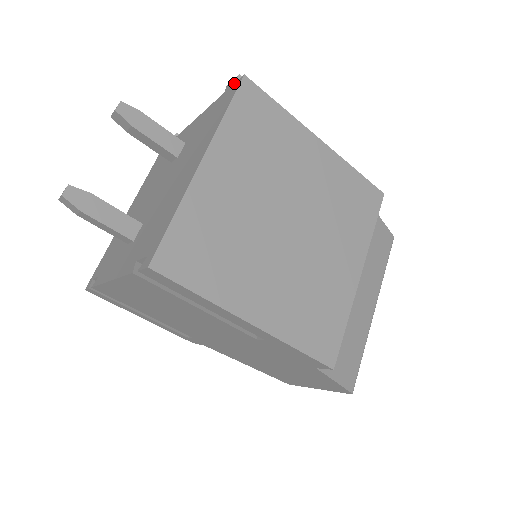
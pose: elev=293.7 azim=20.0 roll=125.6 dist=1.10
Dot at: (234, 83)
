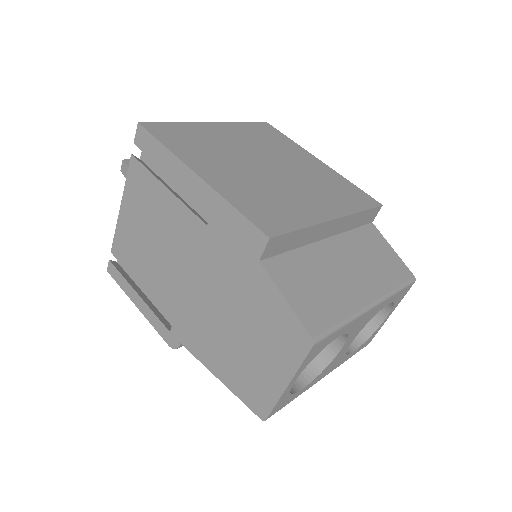
Dot at: occluded
